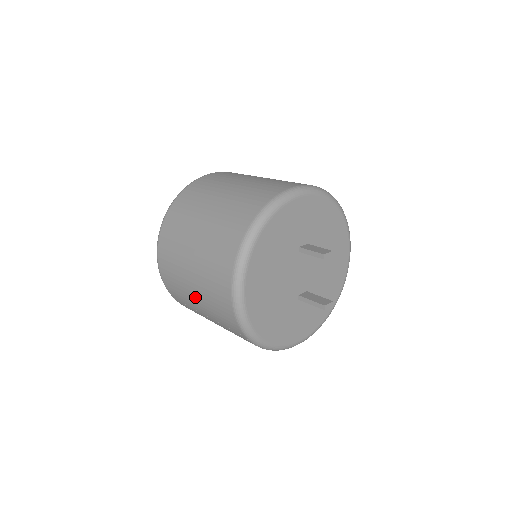
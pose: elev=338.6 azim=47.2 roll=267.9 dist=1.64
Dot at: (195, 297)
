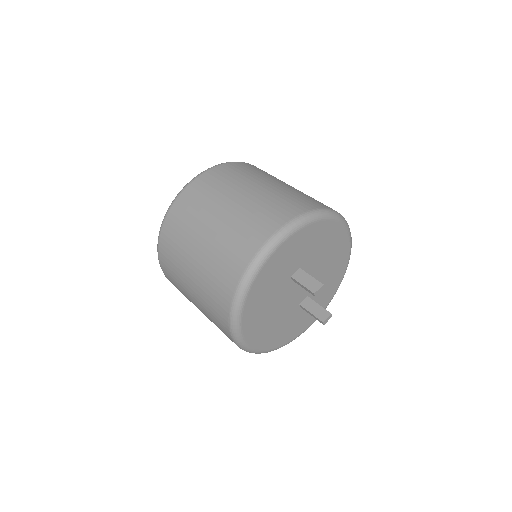
Dot at: occluded
